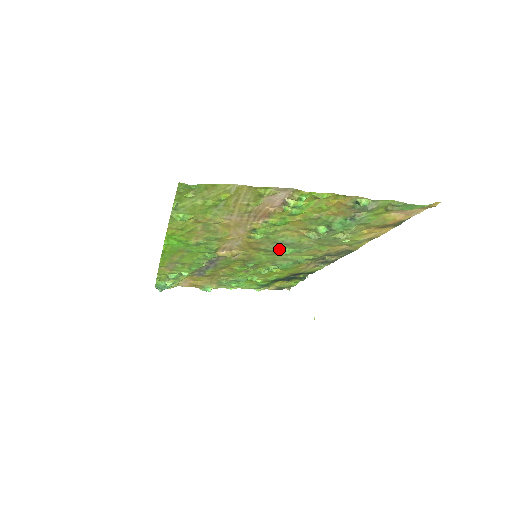
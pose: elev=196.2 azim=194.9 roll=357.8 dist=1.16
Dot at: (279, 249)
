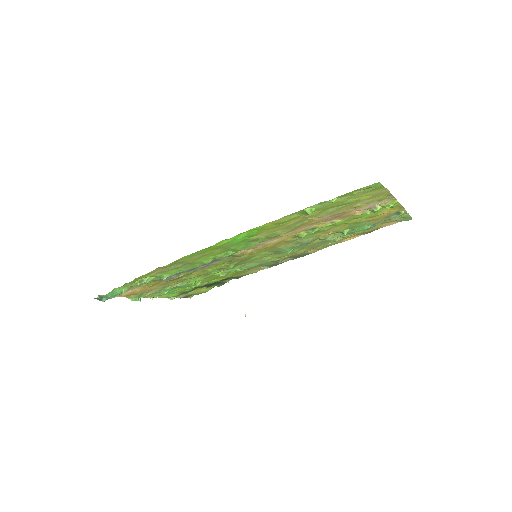
Dot at: (290, 249)
